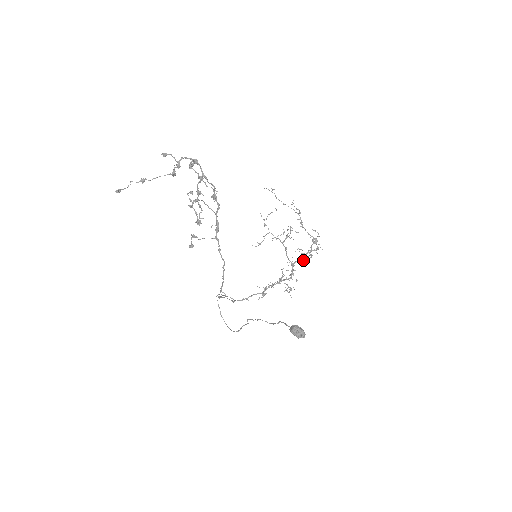
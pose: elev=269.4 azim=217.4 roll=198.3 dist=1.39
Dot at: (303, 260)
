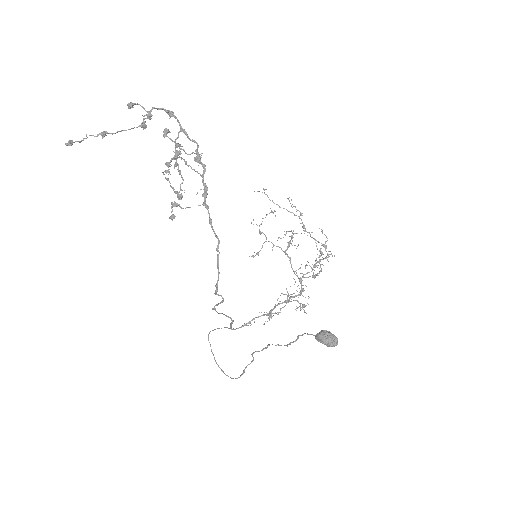
Dot at: (313, 272)
